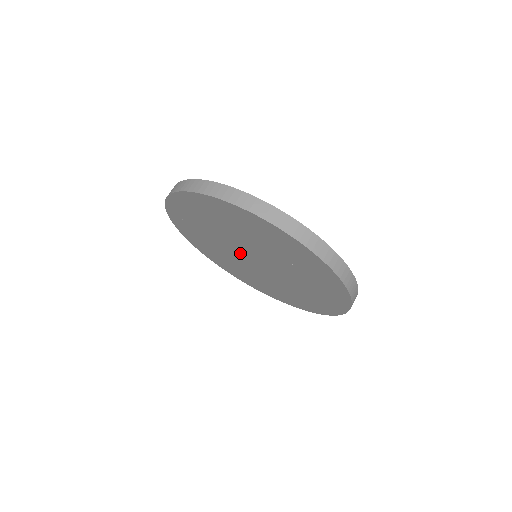
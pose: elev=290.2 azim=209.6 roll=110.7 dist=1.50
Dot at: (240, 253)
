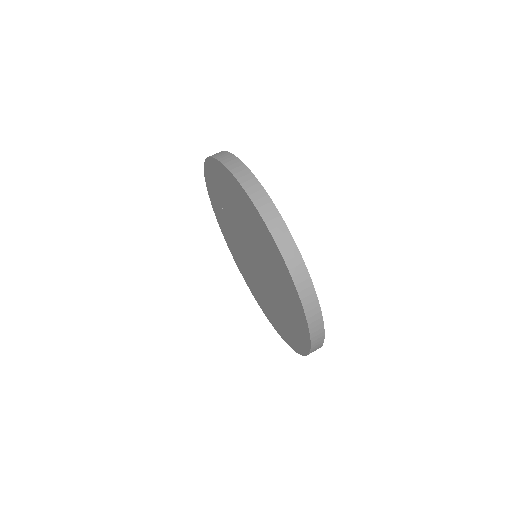
Dot at: (244, 243)
